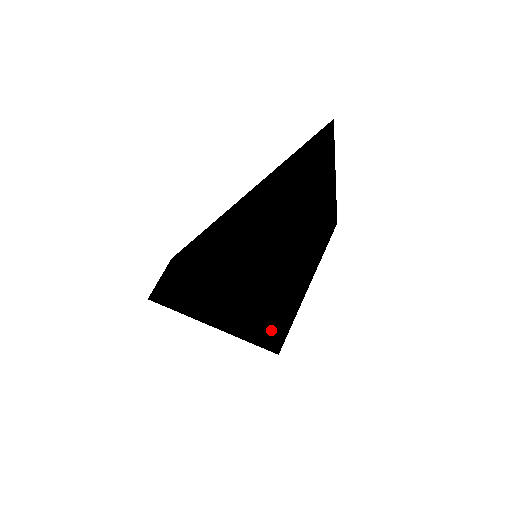
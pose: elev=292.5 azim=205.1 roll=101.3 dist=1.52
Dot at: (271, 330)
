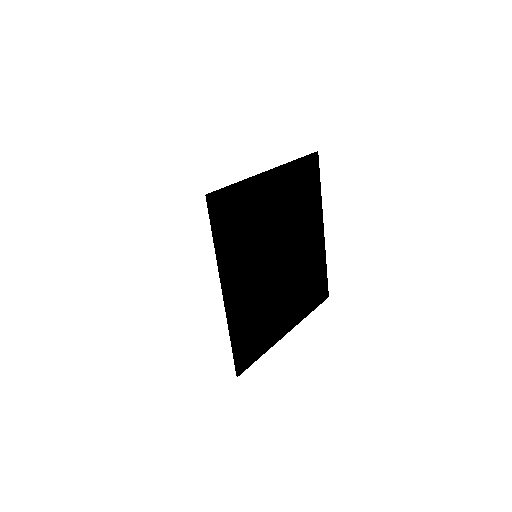
Dot at: (297, 319)
